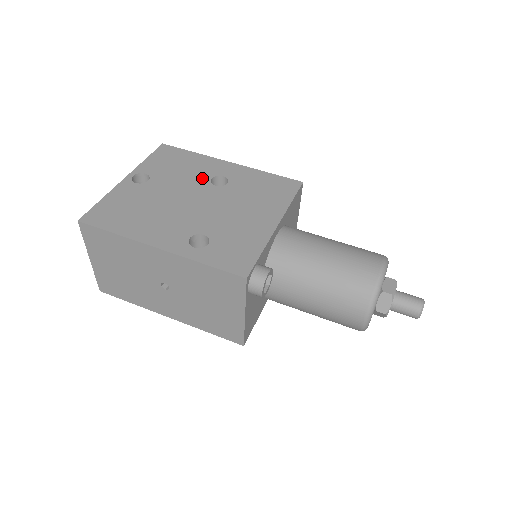
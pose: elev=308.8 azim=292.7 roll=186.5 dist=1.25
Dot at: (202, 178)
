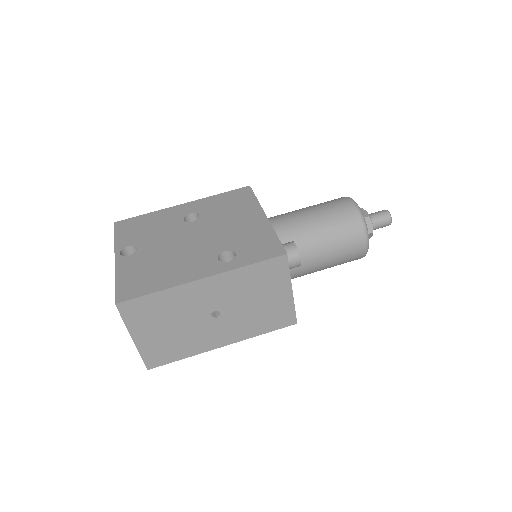
Dot at: (176, 223)
